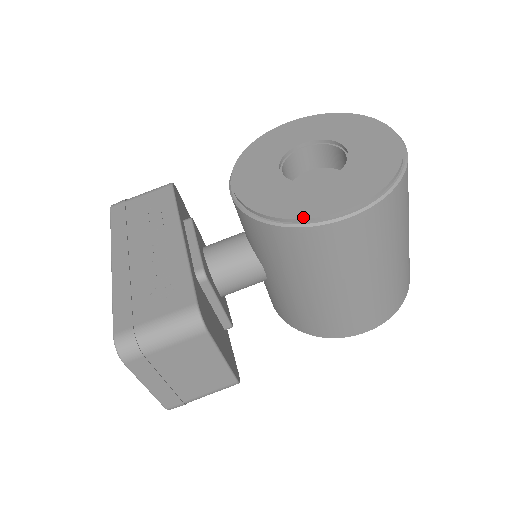
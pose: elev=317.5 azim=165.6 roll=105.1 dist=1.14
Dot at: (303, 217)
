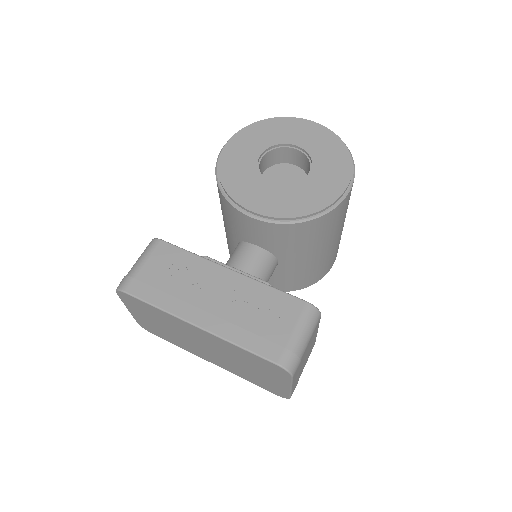
Dot at: (329, 204)
